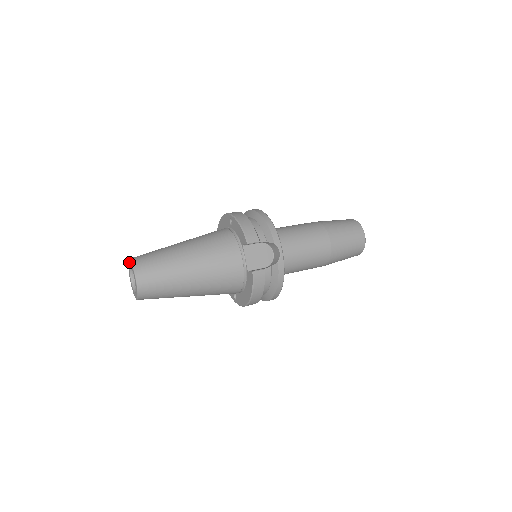
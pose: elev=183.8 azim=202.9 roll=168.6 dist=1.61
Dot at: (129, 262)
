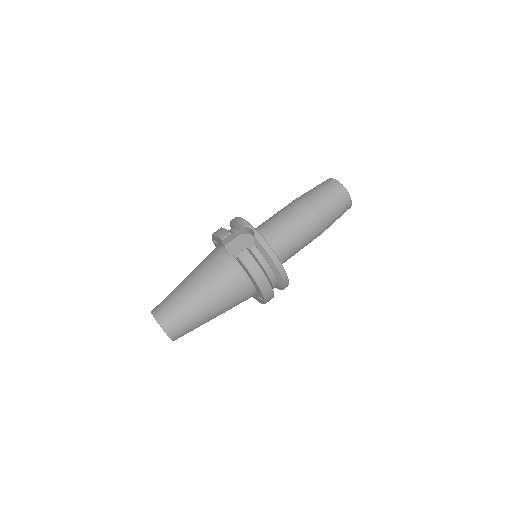
Dot at: occluded
